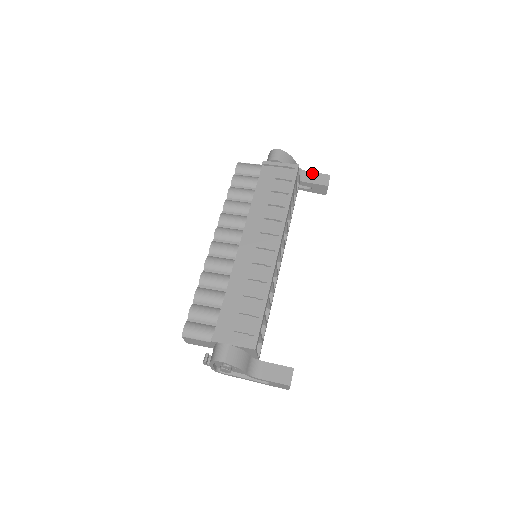
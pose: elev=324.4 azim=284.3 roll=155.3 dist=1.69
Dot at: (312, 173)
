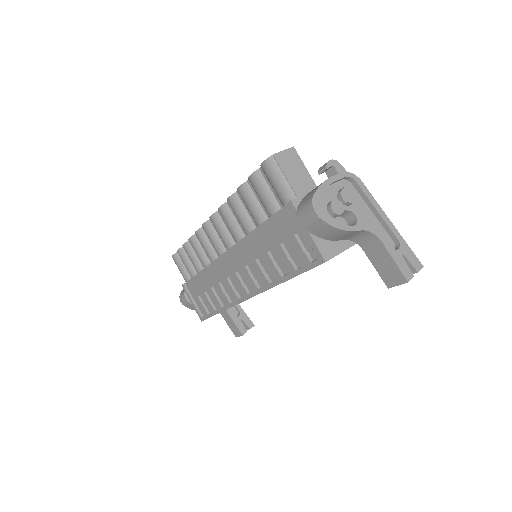
Dot at: (385, 252)
